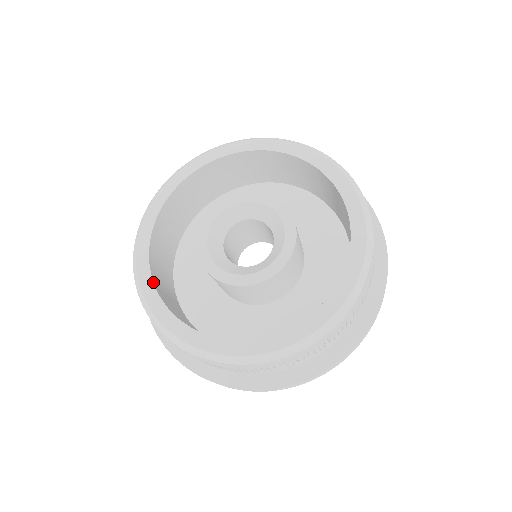
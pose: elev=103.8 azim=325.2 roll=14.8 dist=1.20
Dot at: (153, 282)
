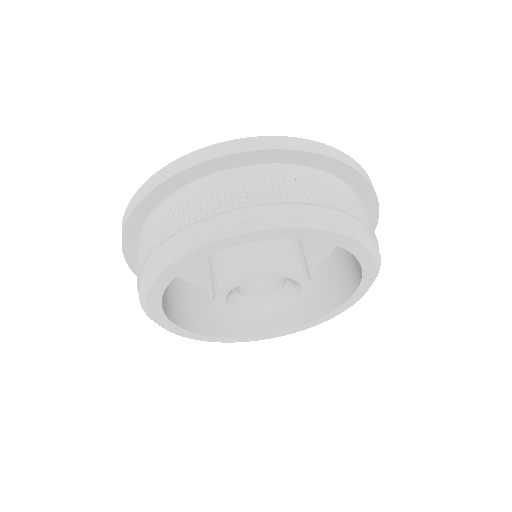
Dot at: occluded
